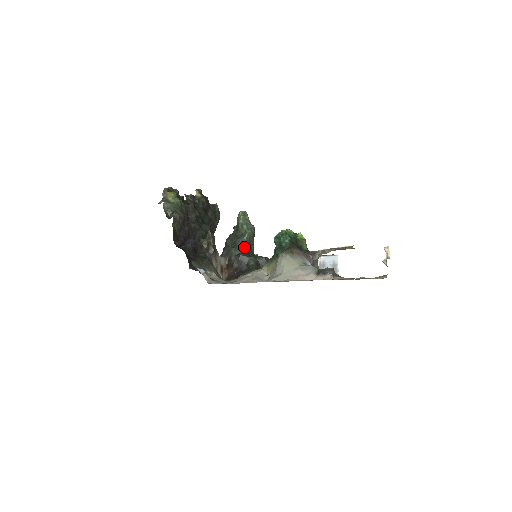
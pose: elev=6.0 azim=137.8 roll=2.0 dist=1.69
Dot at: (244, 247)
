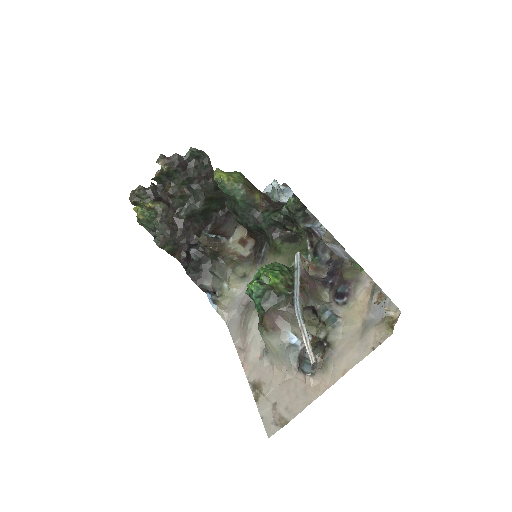
Dot at: (247, 214)
